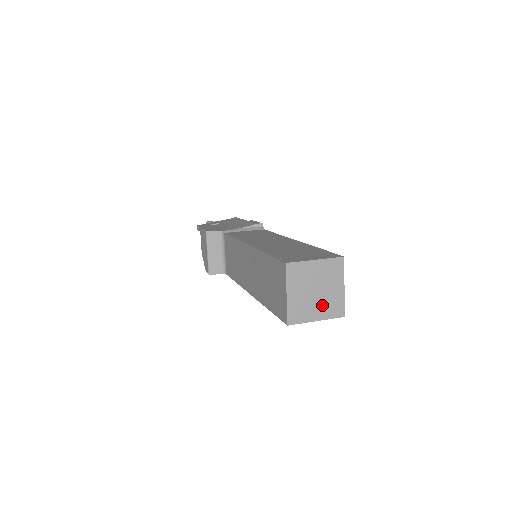
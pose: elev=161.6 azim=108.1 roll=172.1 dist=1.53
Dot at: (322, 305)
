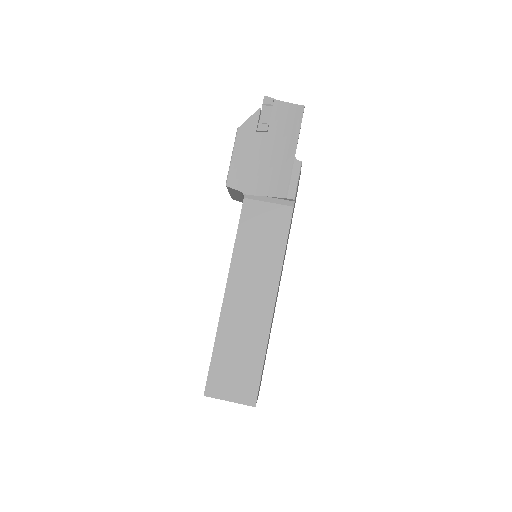
Dot at: occluded
